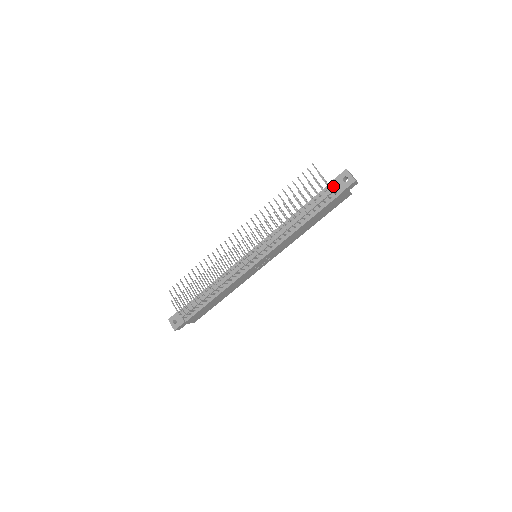
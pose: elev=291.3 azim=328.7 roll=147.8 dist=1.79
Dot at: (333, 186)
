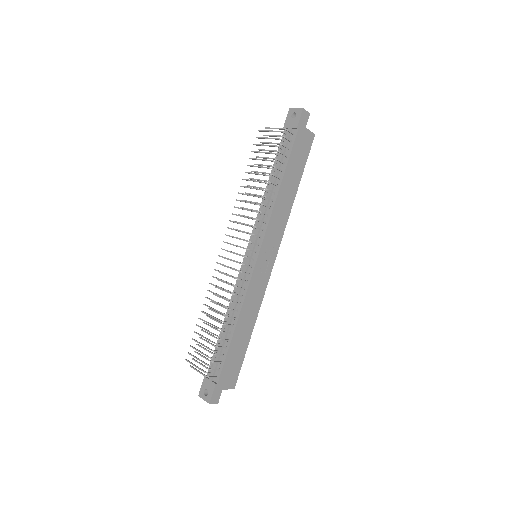
Dot at: (287, 131)
